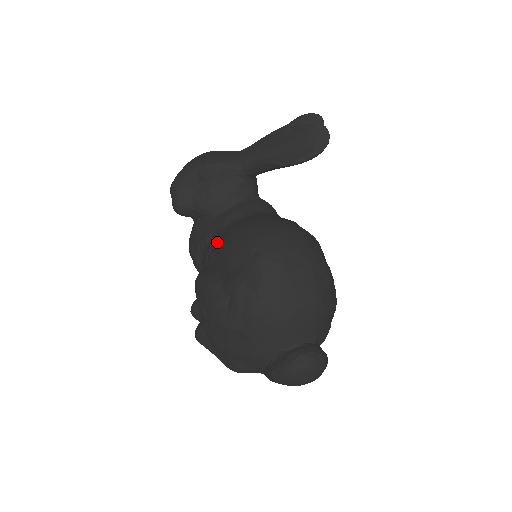
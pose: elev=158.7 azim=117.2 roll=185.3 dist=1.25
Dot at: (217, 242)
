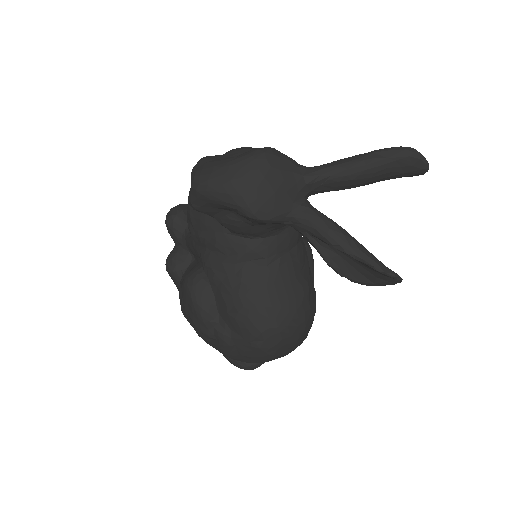
Dot at: (225, 276)
